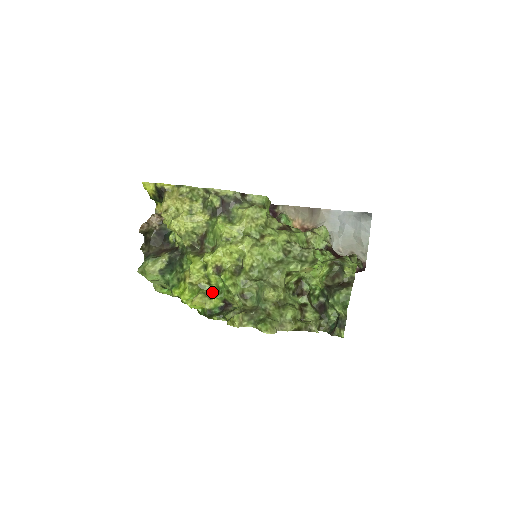
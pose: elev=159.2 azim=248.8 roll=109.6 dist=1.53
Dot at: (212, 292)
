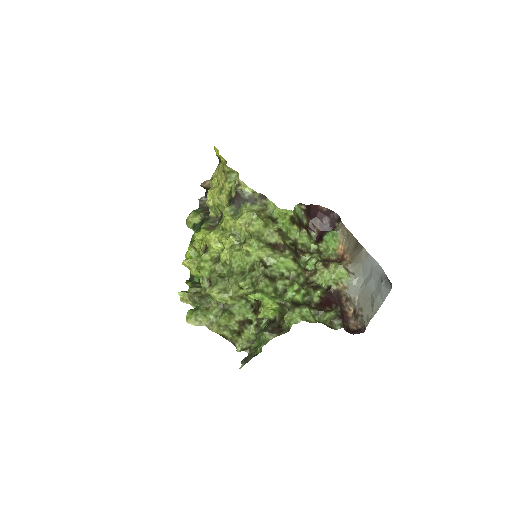
Dot at: occluded
